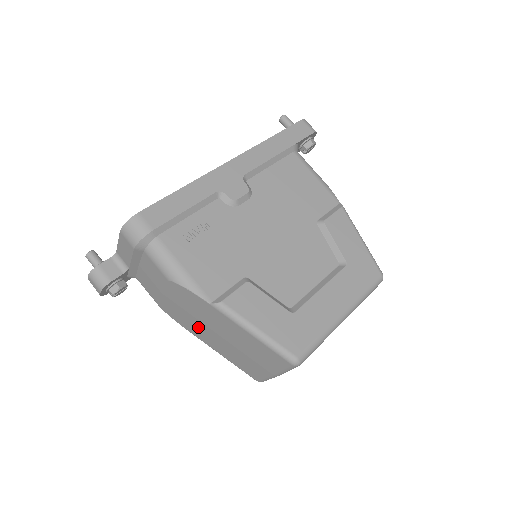
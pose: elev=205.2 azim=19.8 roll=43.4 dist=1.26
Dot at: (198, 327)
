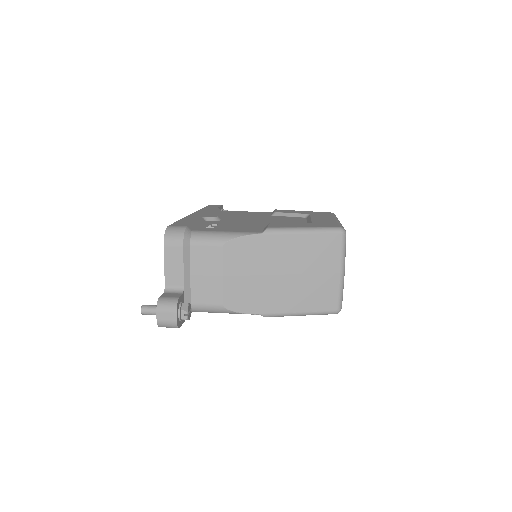
Dot at: (266, 290)
